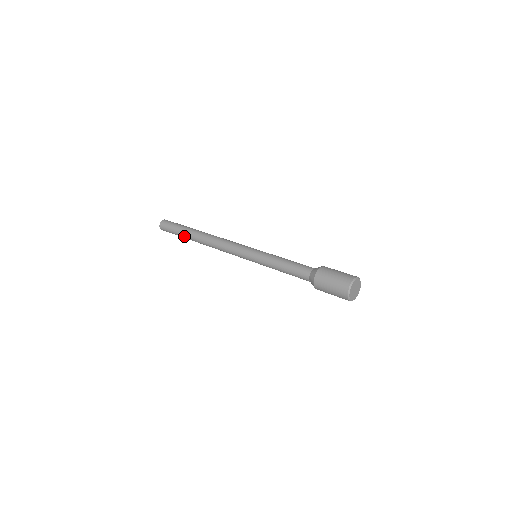
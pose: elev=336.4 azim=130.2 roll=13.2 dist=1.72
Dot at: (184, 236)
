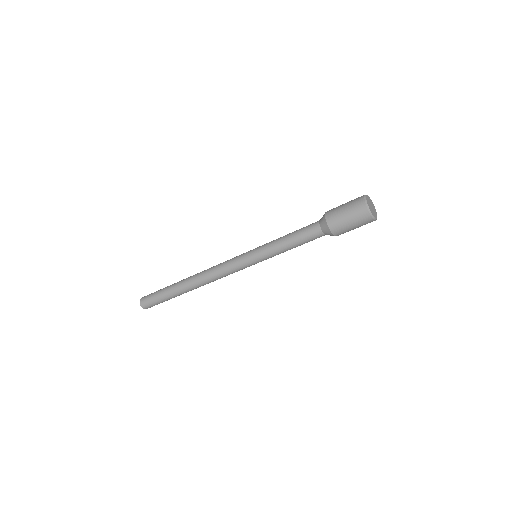
Dot at: (170, 289)
